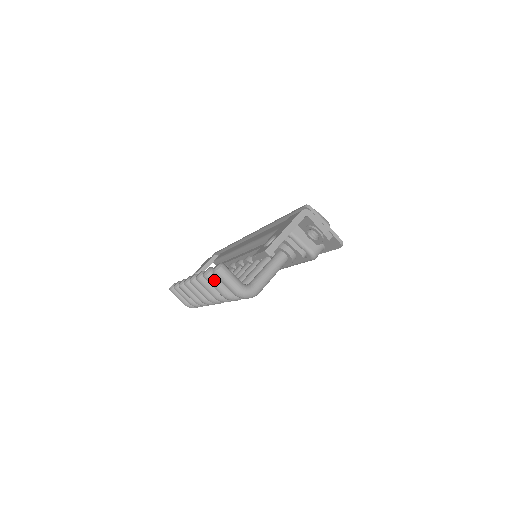
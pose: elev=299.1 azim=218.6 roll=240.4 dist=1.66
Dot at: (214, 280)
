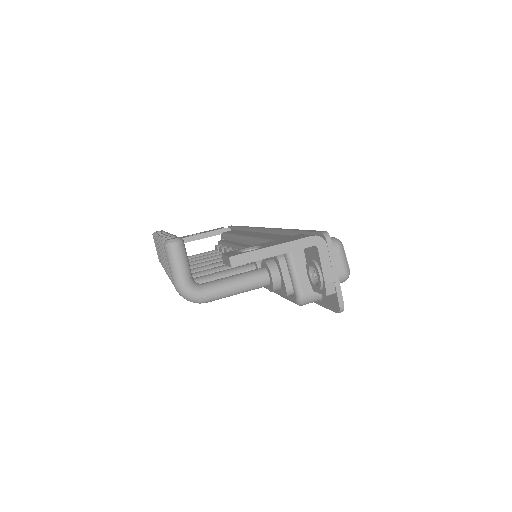
Dot at: occluded
